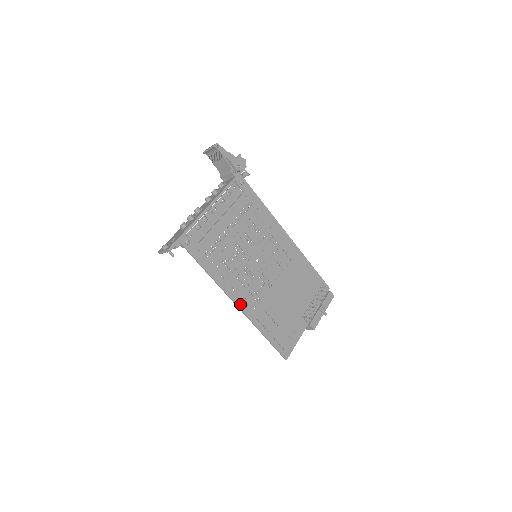
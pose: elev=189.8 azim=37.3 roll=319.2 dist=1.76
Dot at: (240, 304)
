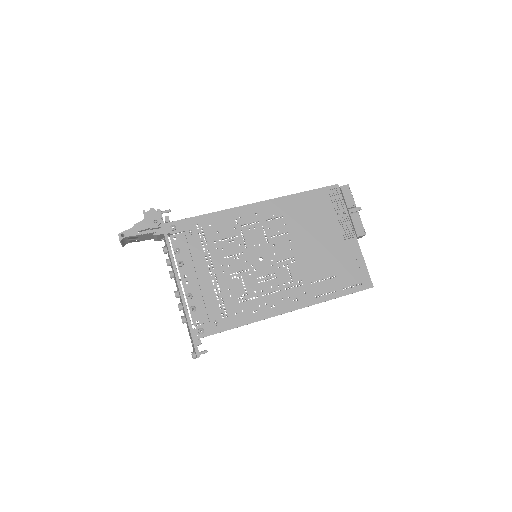
Dot at: (291, 307)
